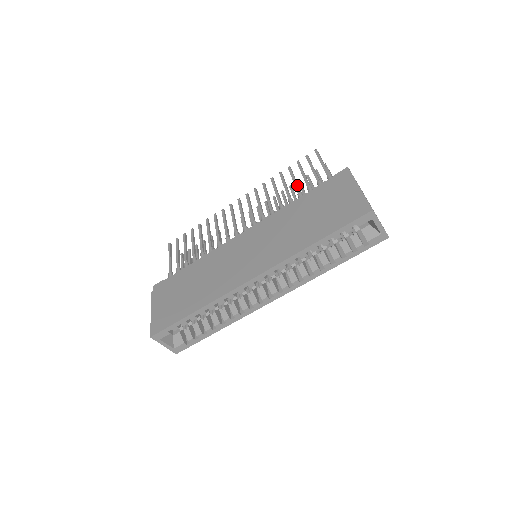
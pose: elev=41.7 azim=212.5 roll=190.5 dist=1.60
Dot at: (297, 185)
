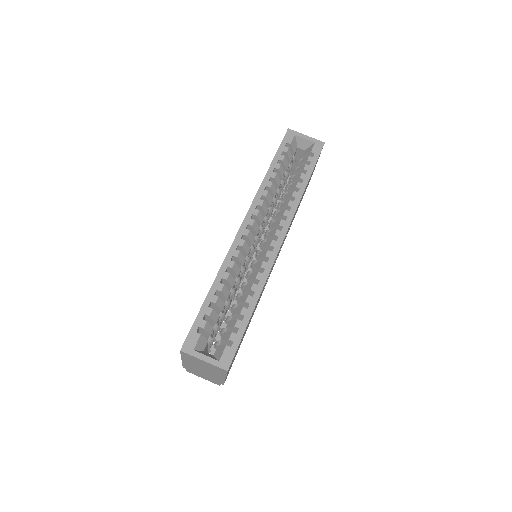
Dot at: occluded
